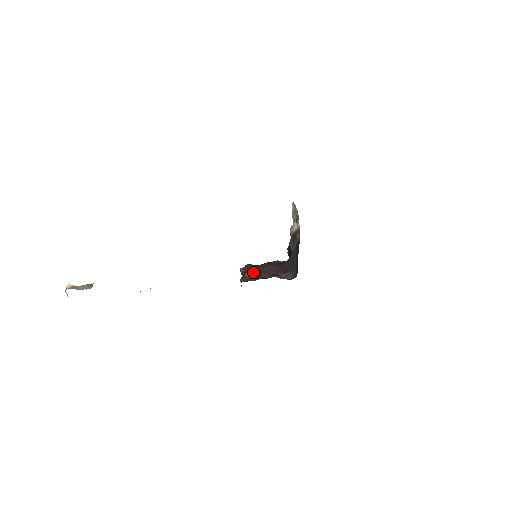
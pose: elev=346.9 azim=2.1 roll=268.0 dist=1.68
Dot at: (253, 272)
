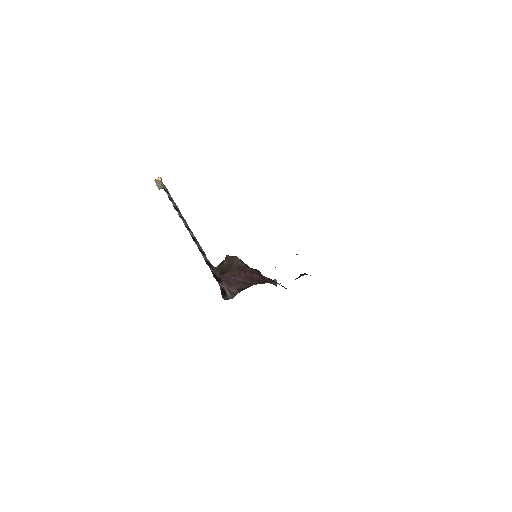
Dot at: (228, 266)
